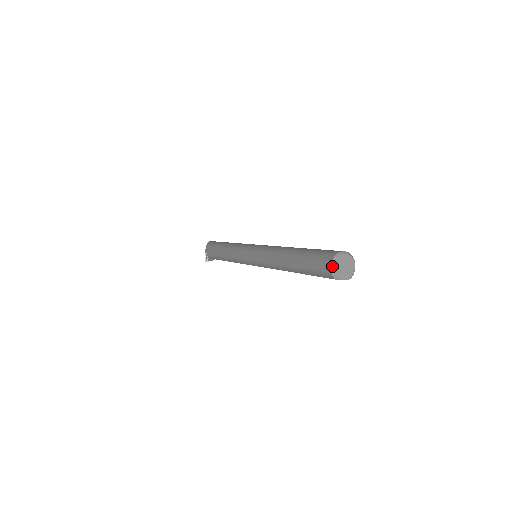
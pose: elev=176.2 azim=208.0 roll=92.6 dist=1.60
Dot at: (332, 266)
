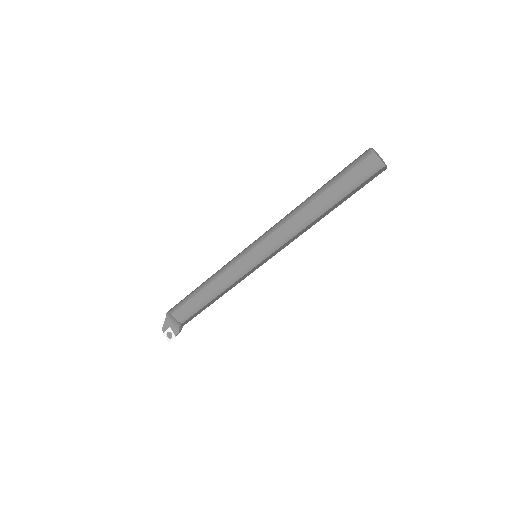
Dot at: (376, 156)
